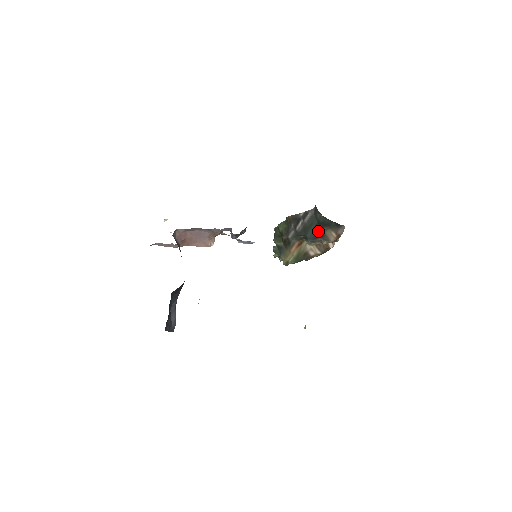
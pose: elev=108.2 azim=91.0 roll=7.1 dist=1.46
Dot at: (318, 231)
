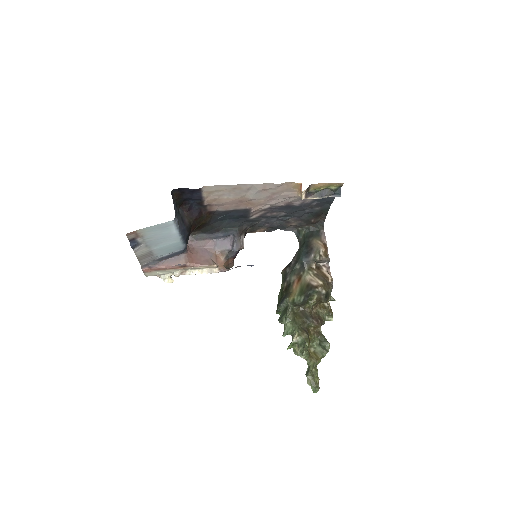
Dot at: (306, 247)
